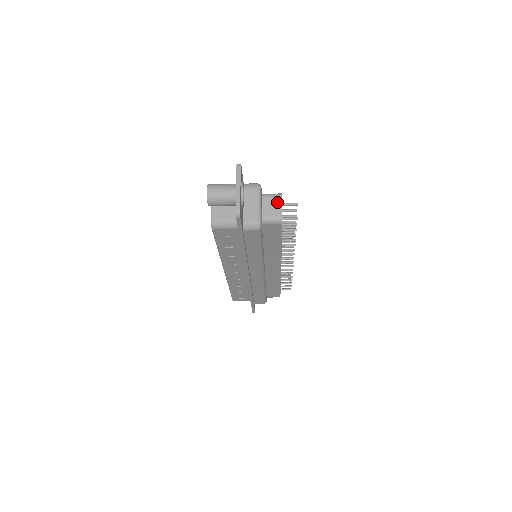
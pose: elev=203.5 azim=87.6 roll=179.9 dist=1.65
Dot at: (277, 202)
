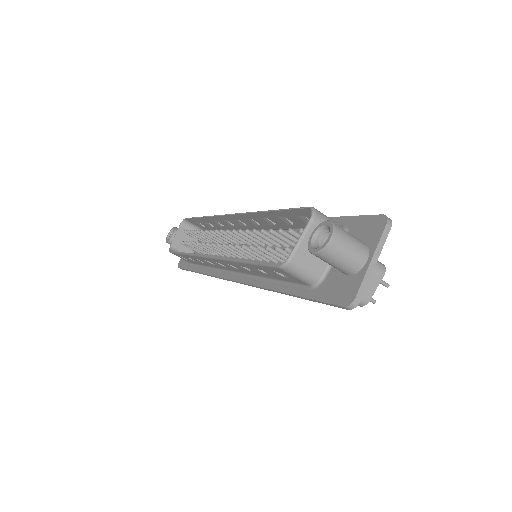
Dot at: (376, 278)
